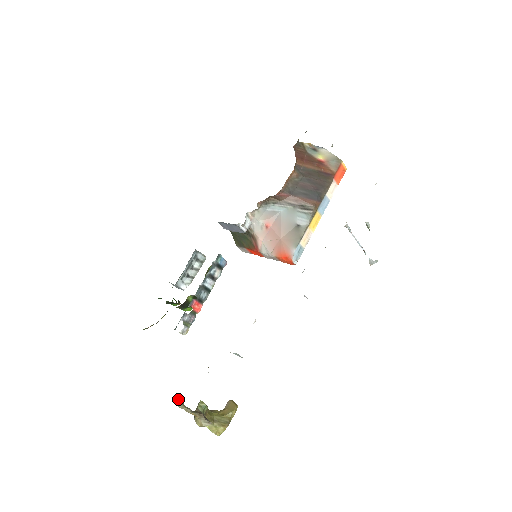
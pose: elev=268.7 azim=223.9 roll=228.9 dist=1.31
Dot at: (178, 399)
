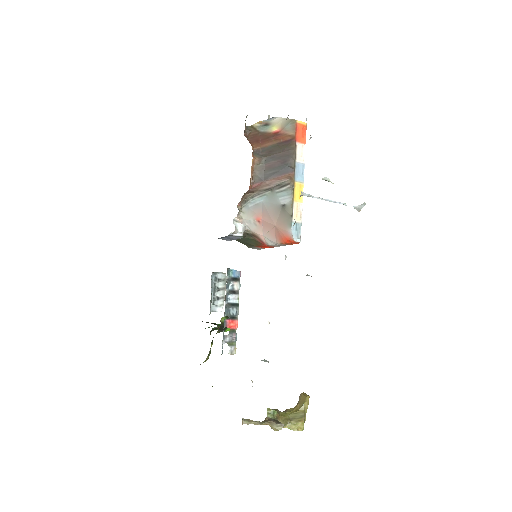
Dot at: (242, 418)
